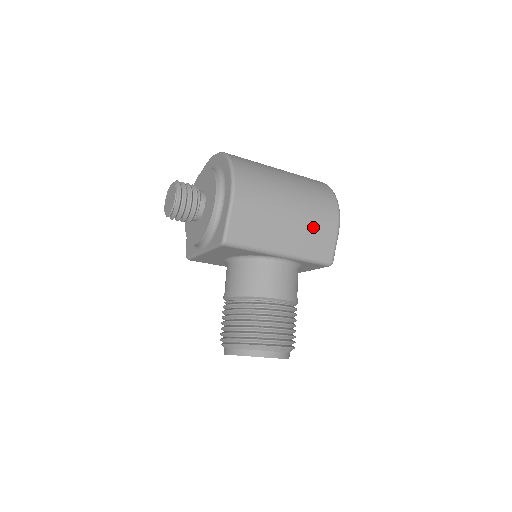
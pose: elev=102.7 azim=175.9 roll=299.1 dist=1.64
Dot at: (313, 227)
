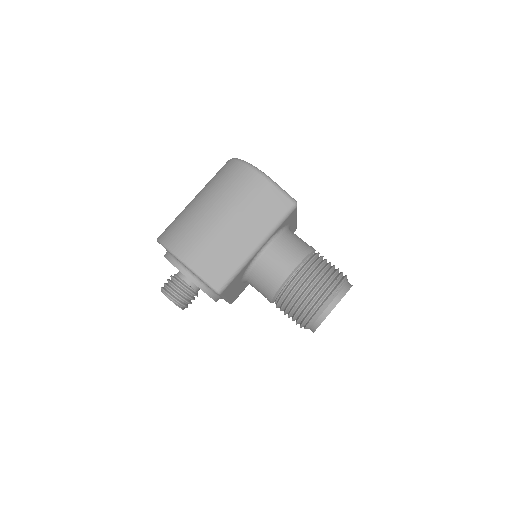
Dot at: (253, 205)
